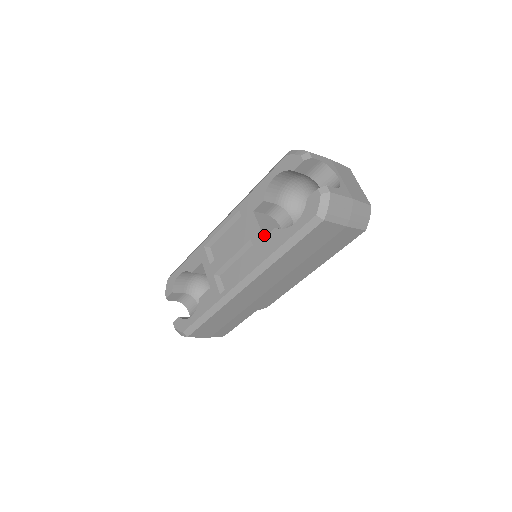
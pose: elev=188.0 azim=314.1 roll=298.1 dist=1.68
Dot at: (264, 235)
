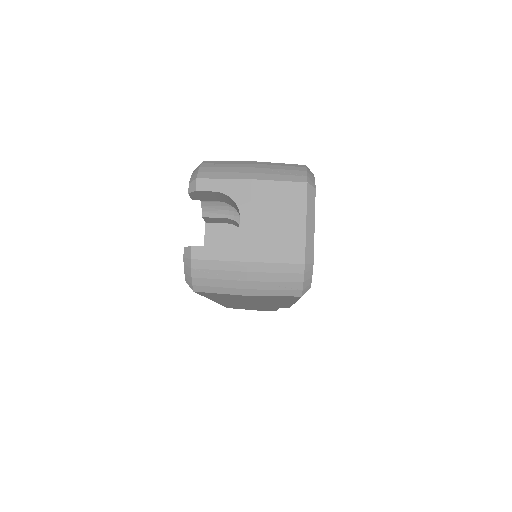
Dot at: occluded
